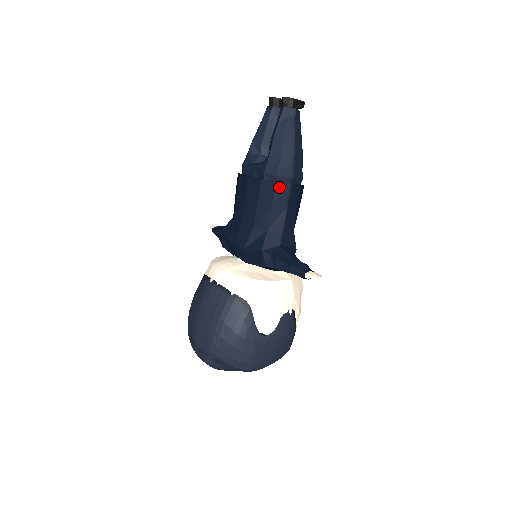
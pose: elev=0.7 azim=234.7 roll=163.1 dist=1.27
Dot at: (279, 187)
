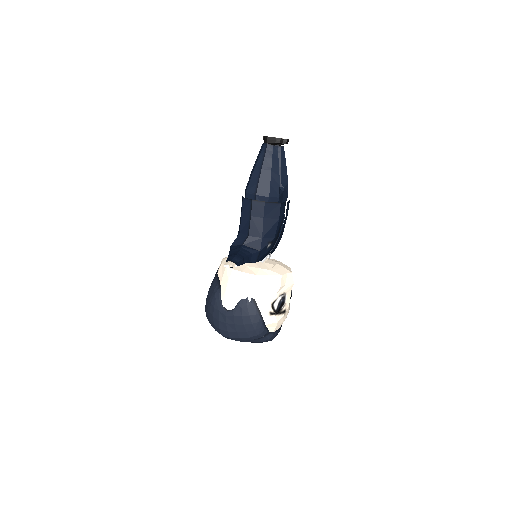
Dot at: (245, 201)
